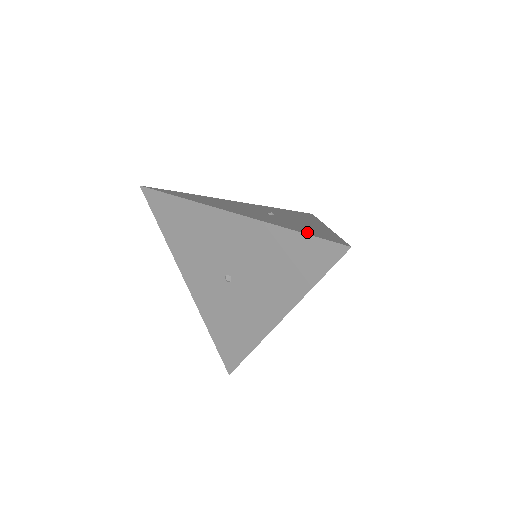
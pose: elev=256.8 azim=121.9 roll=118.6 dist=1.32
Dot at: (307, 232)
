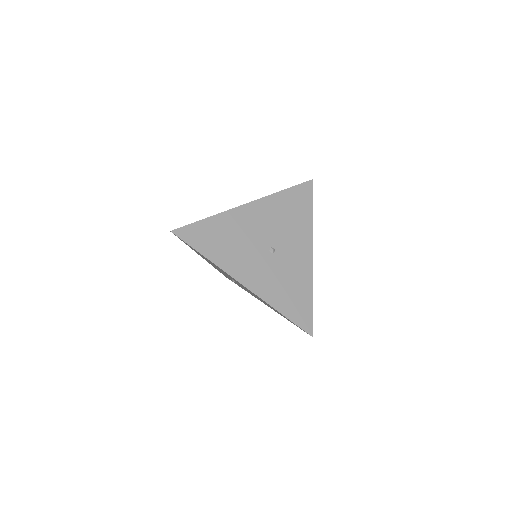
Dot at: (290, 312)
